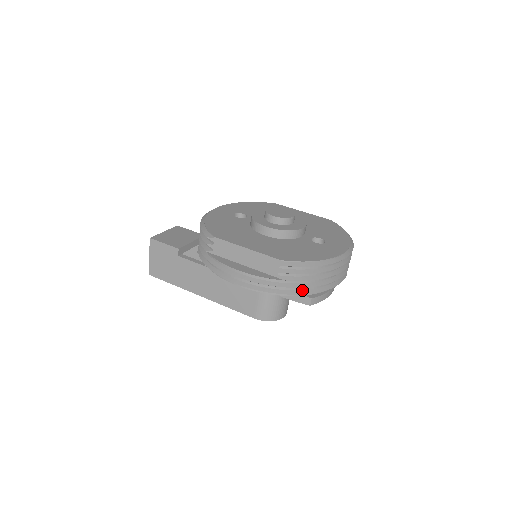
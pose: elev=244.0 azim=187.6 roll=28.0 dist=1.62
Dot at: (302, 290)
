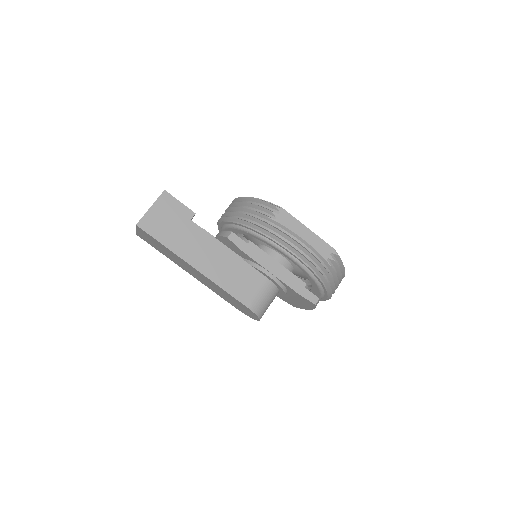
Dot at: occluded
